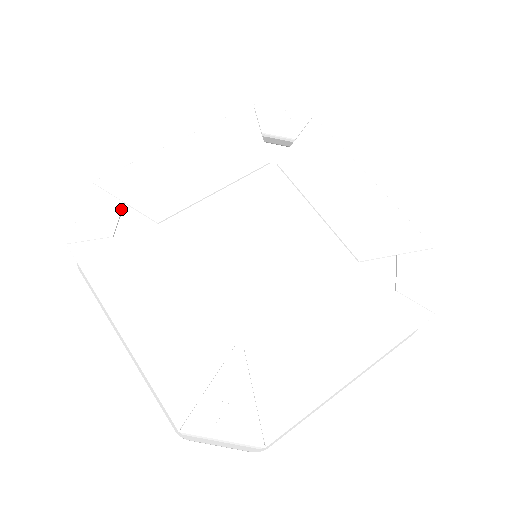
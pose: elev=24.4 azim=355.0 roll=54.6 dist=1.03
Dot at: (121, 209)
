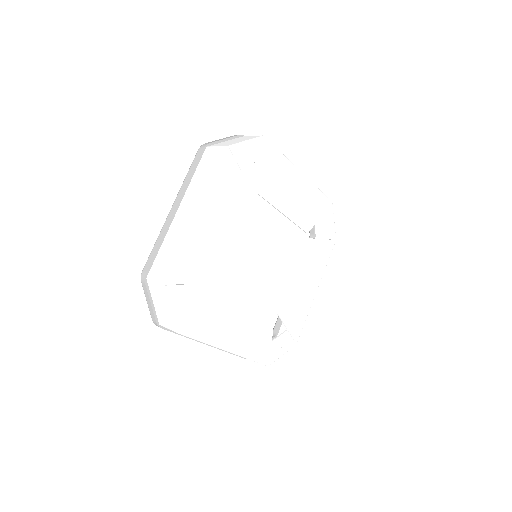
Dot at: (194, 290)
